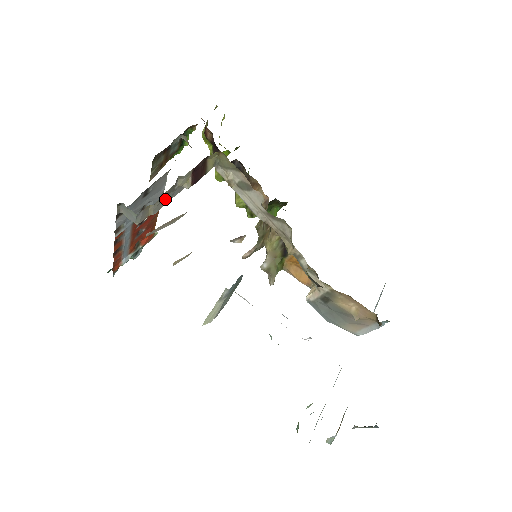
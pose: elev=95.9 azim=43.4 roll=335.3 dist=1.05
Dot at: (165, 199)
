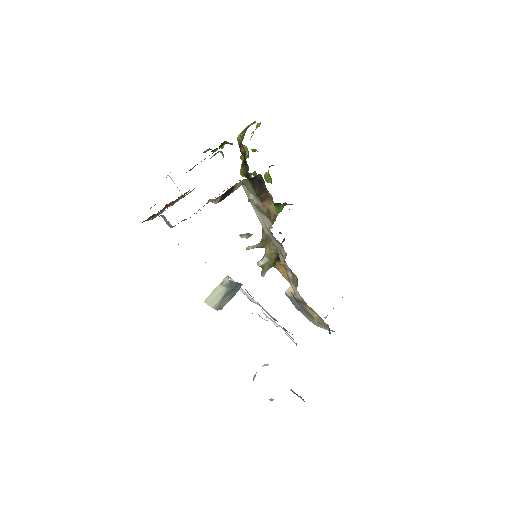
Dot at: occluded
